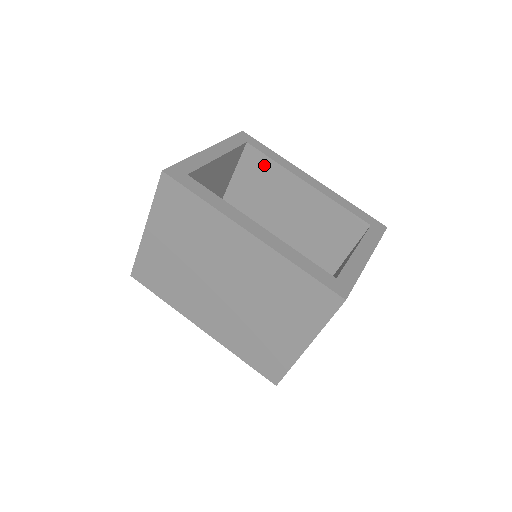
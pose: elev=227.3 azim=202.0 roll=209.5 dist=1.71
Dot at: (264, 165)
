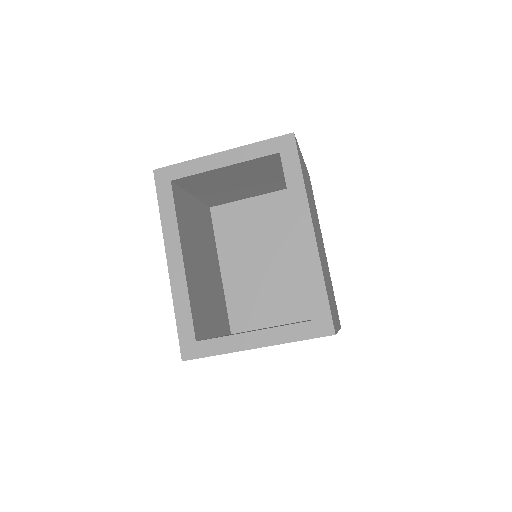
Dot at: occluded
